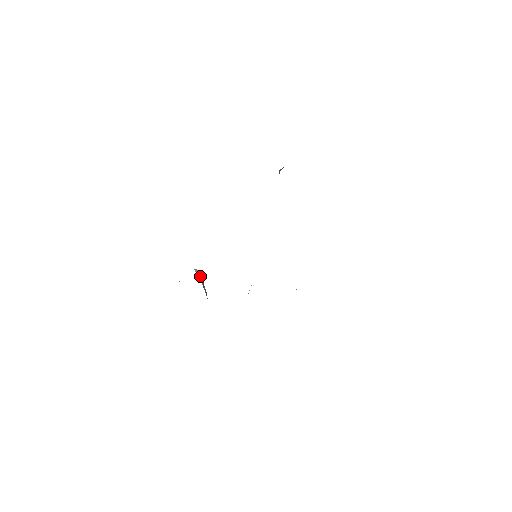
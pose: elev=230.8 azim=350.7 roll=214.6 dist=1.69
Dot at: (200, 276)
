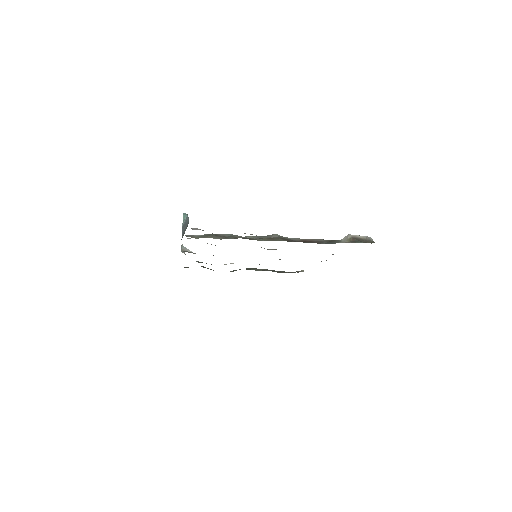
Dot at: (186, 222)
